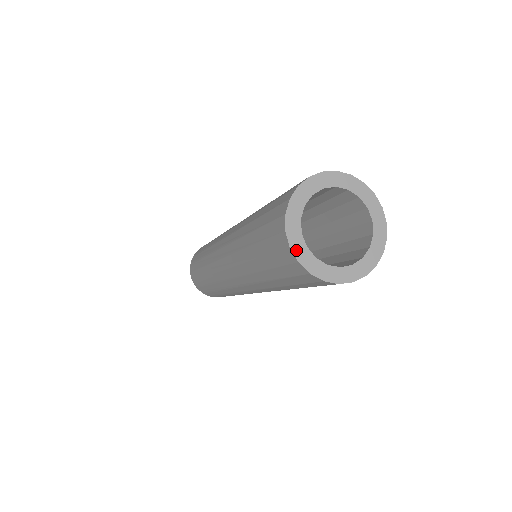
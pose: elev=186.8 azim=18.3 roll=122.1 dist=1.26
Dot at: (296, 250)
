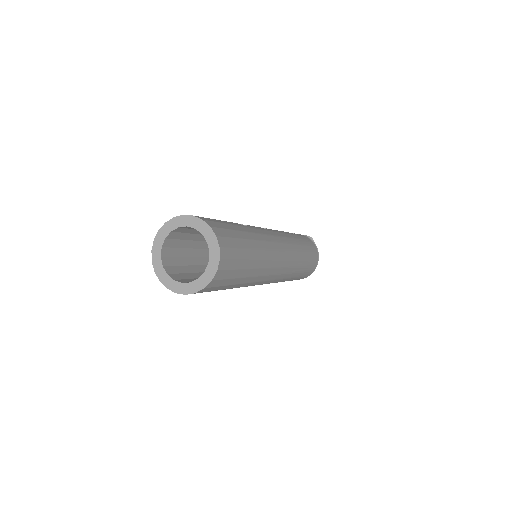
Dot at: (179, 291)
